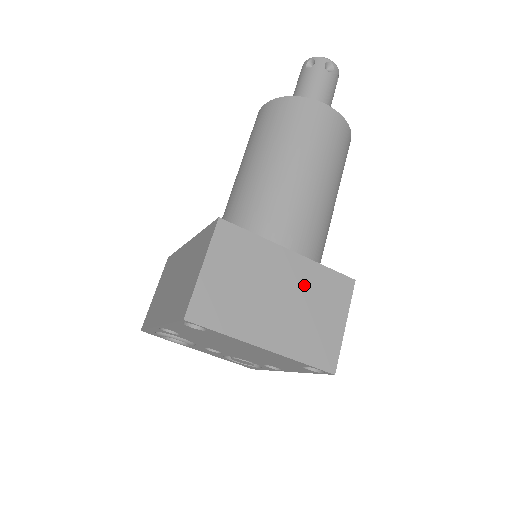
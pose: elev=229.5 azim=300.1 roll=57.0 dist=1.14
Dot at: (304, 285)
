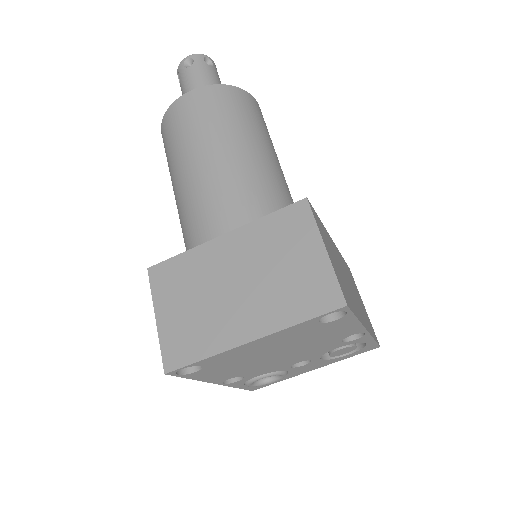
Dot at: (254, 252)
